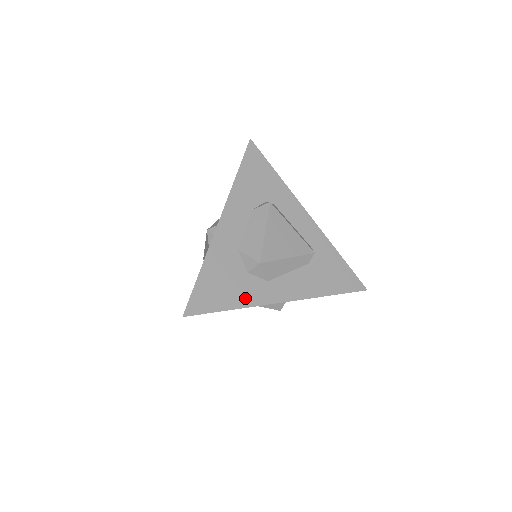
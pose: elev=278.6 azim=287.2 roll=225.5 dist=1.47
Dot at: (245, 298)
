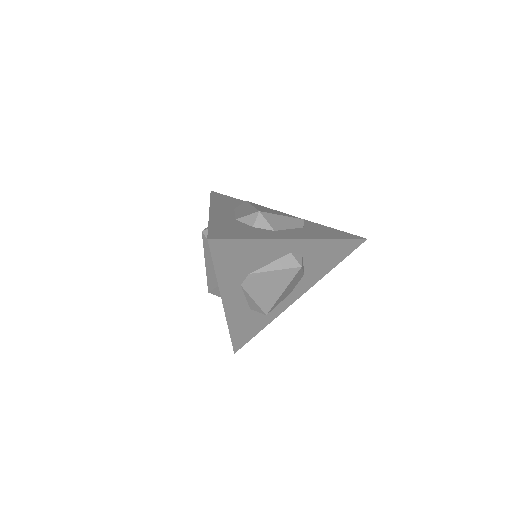
Dot at: (260, 235)
